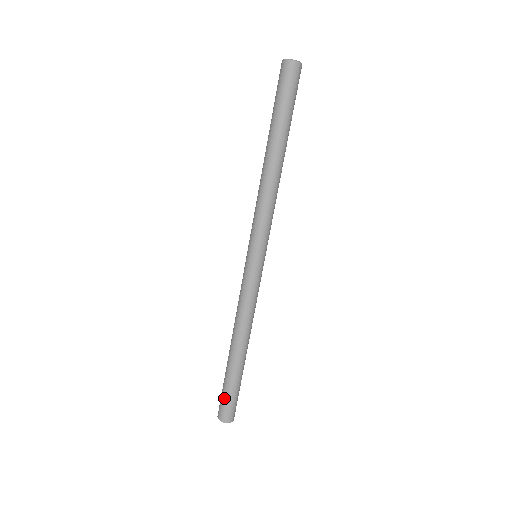
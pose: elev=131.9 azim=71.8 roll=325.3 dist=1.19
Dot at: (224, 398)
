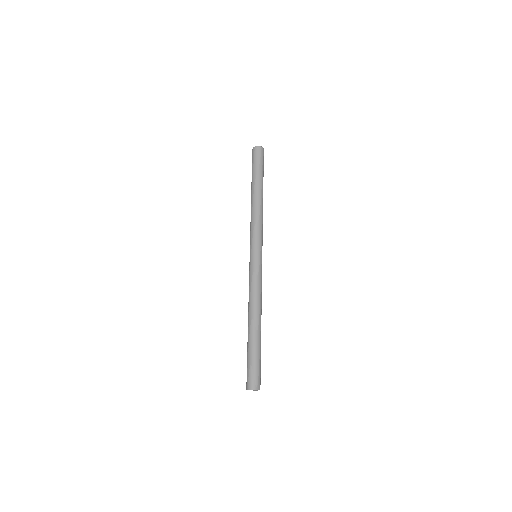
Dot at: (251, 367)
